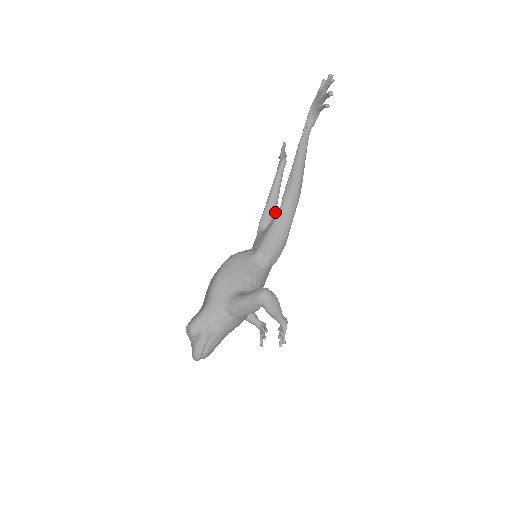
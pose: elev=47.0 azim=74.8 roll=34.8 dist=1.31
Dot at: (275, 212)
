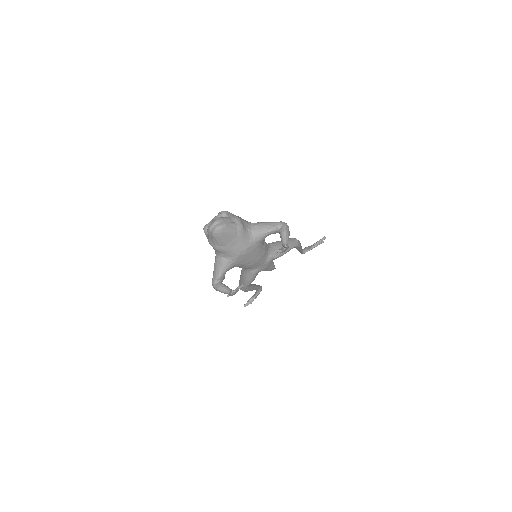
Dot at: (252, 289)
